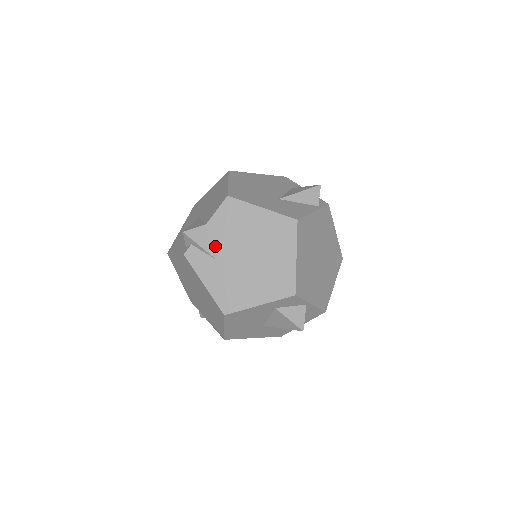
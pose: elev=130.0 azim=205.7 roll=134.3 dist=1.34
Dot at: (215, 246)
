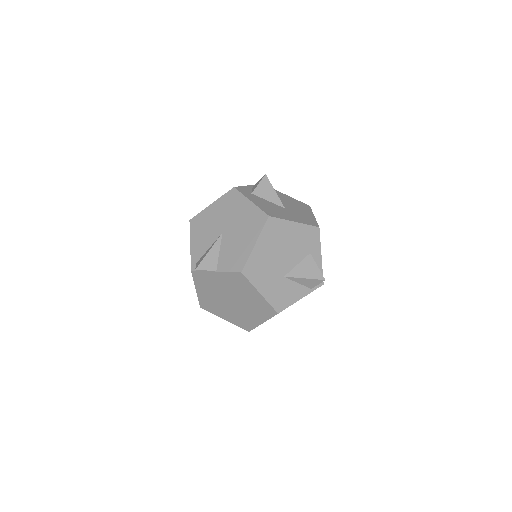
Dot at: (215, 283)
